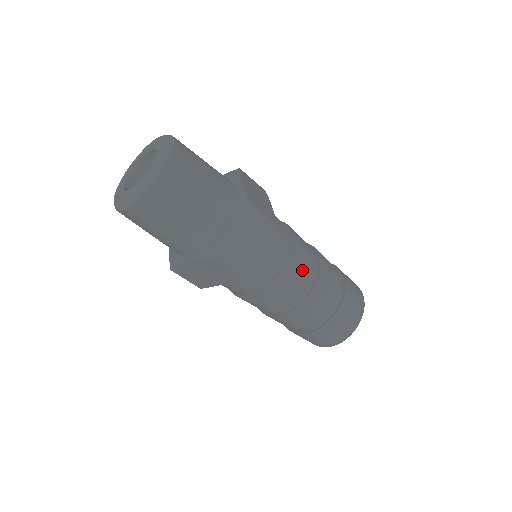
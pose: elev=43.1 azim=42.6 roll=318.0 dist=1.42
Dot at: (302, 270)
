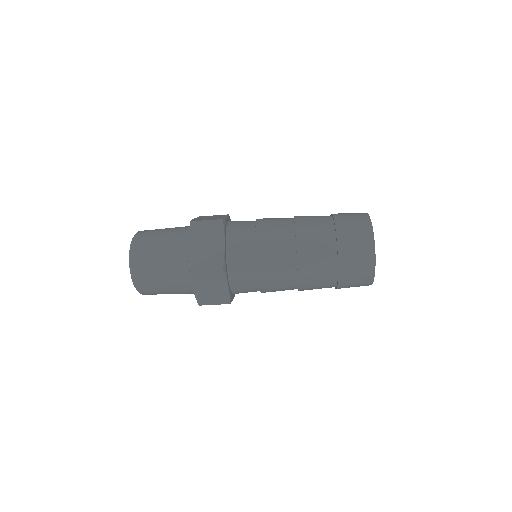
Dot at: (276, 233)
